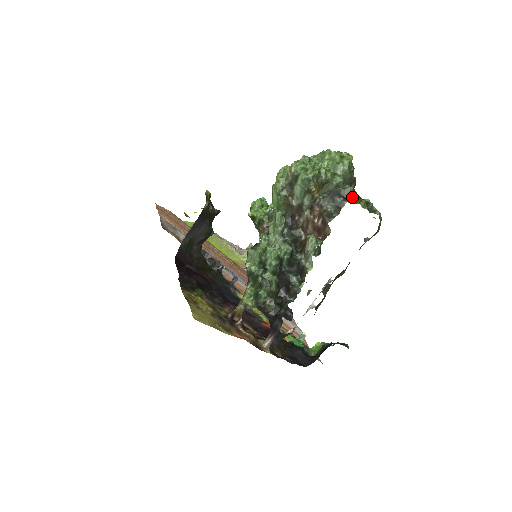
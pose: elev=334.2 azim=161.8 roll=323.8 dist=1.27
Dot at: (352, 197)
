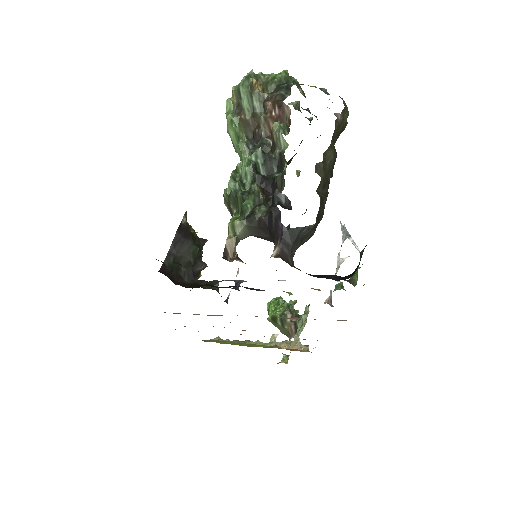
Dot at: occluded
